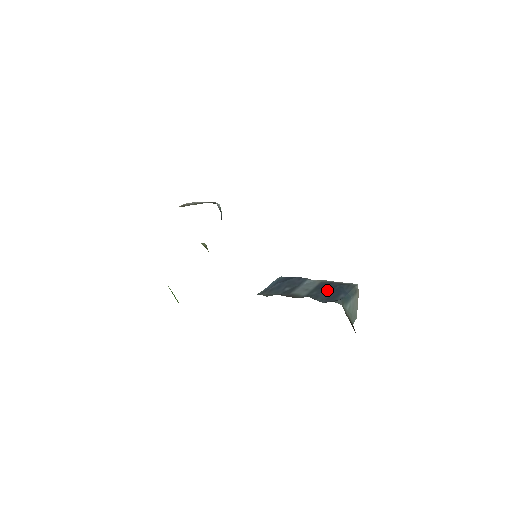
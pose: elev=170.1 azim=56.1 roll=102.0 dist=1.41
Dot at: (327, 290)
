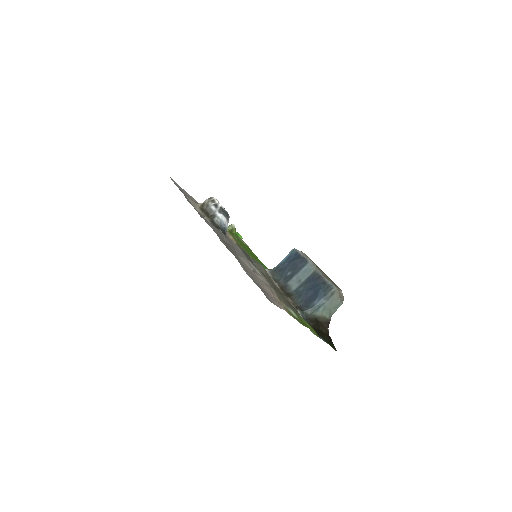
Dot at: (310, 289)
